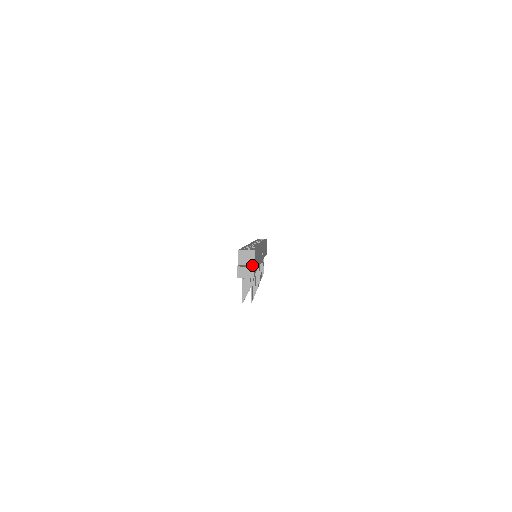
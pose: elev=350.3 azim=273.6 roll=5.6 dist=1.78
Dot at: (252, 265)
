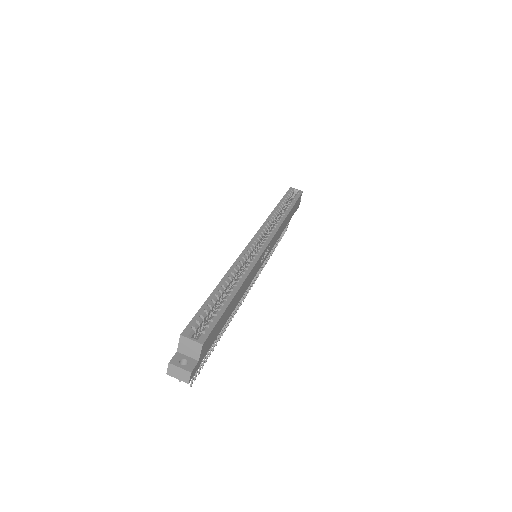
Dot at: (195, 359)
